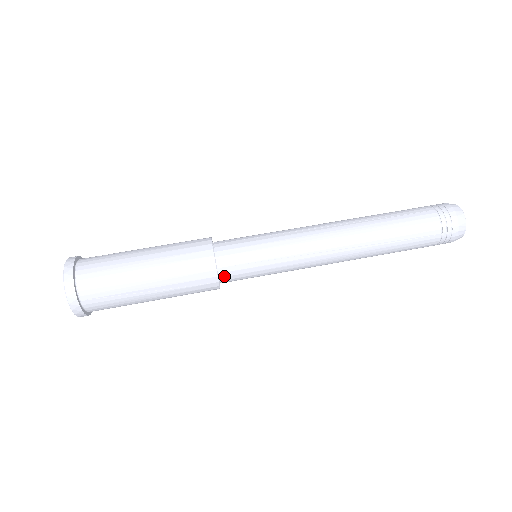
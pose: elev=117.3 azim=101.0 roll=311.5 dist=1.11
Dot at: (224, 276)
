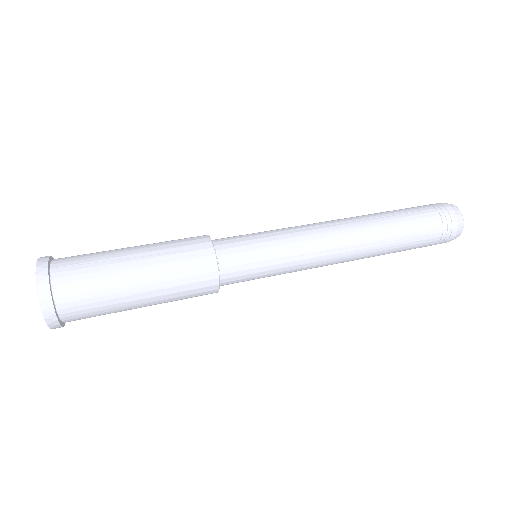
Dot at: (220, 249)
